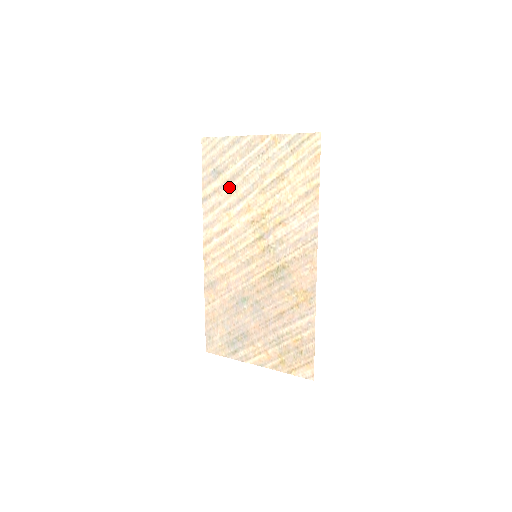
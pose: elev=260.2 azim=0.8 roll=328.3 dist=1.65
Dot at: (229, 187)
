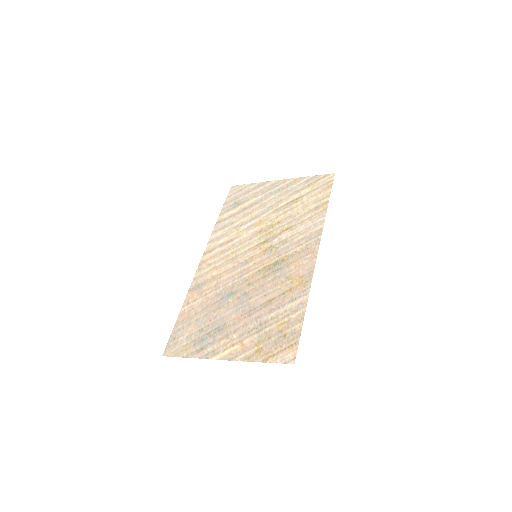
Dot at: (245, 211)
